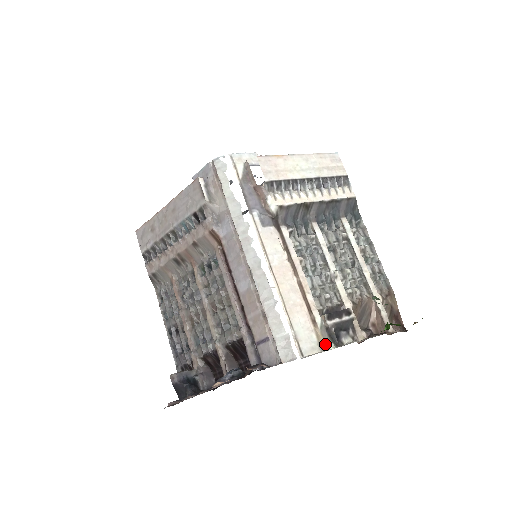
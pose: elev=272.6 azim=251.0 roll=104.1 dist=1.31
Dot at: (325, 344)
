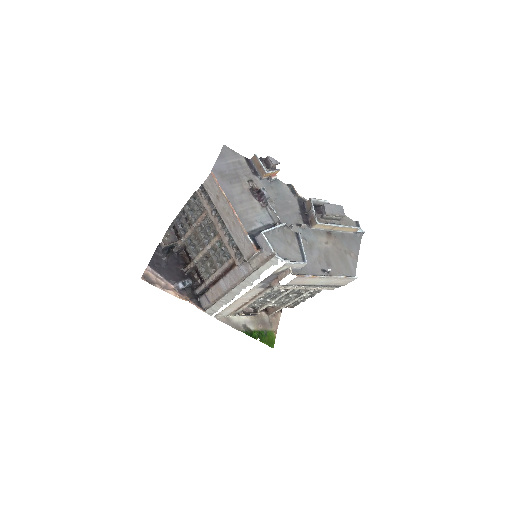
Dot at: (231, 315)
